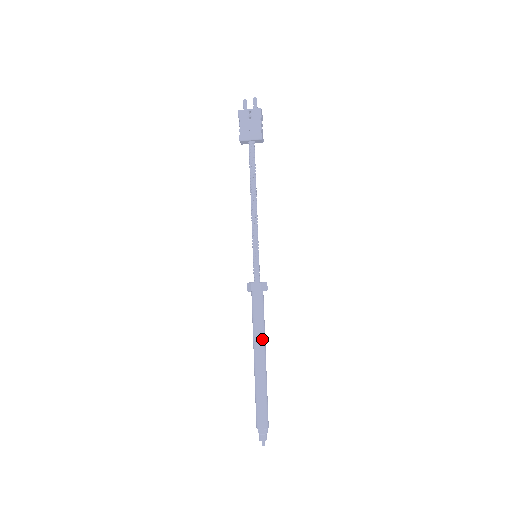
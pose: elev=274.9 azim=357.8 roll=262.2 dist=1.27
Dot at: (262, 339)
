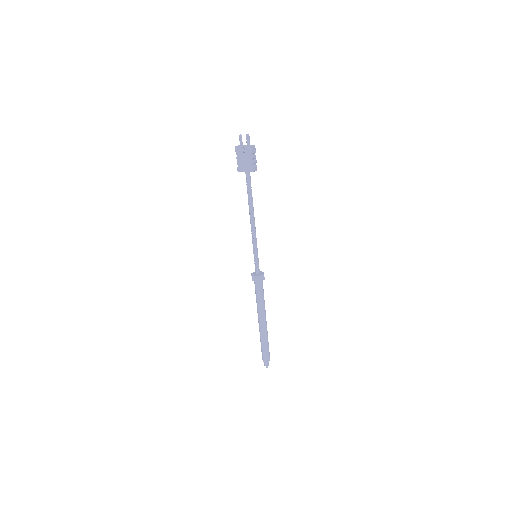
Dot at: (262, 310)
